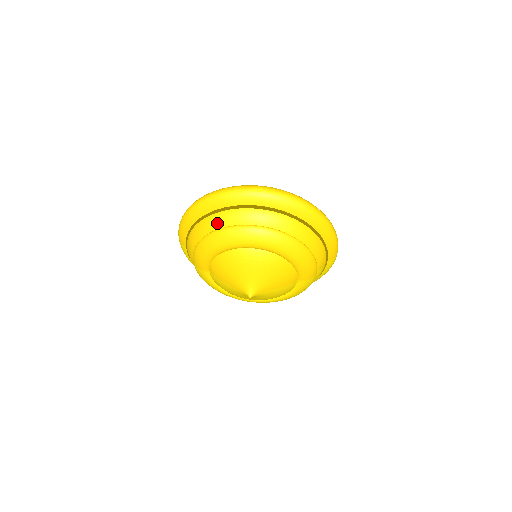
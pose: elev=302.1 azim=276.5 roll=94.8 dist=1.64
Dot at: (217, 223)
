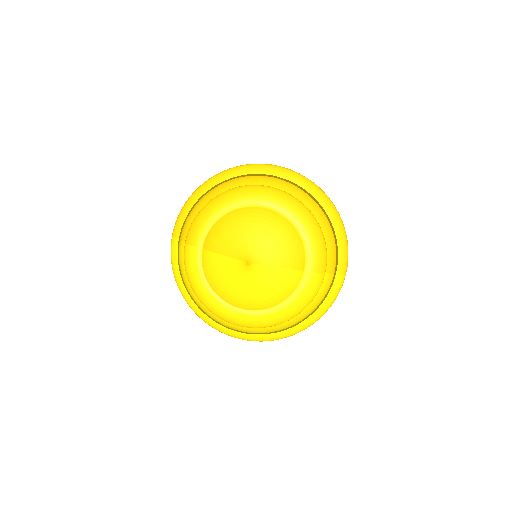
Dot at: (228, 186)
